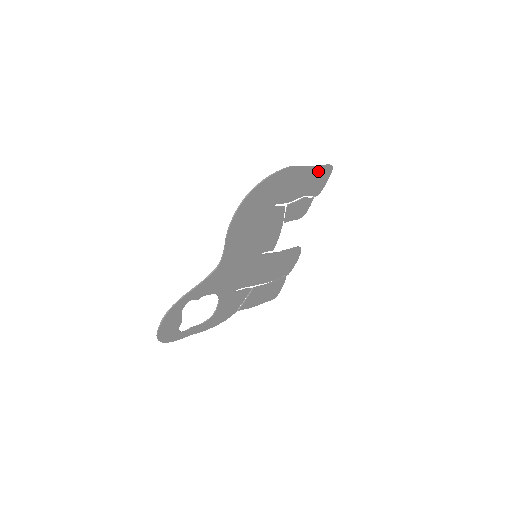
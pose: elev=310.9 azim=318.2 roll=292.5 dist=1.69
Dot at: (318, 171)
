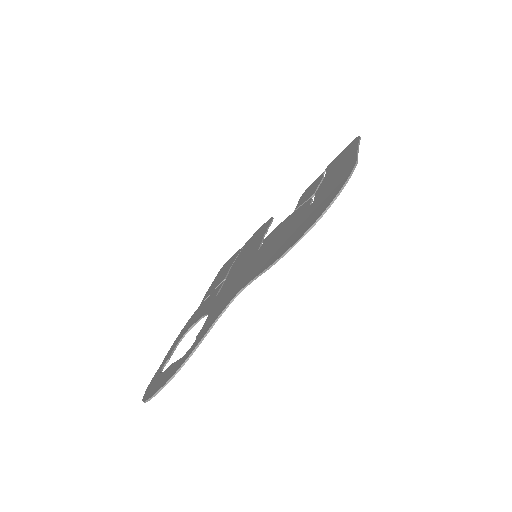
Dot at: occluded
